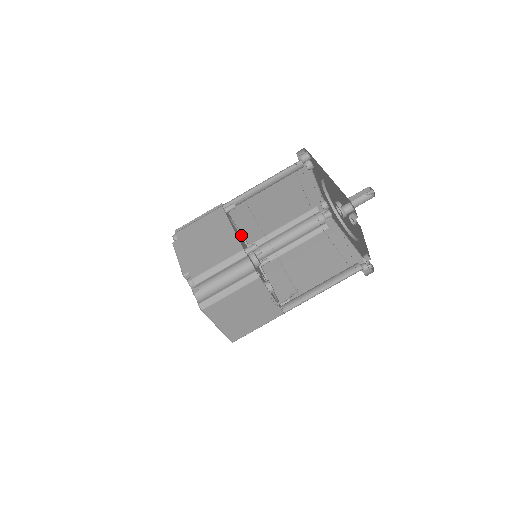
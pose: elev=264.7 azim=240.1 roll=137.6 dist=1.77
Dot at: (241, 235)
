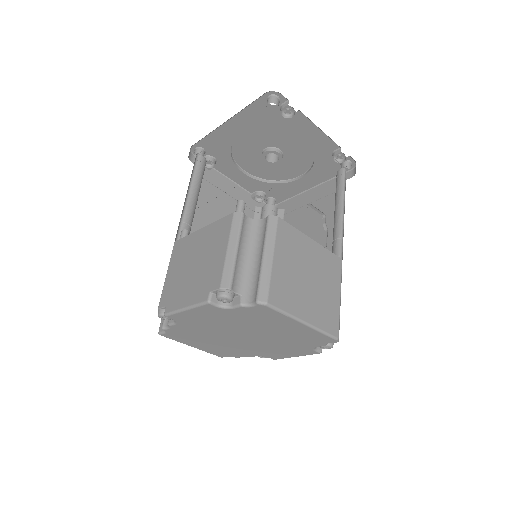
Dot at: occluded
